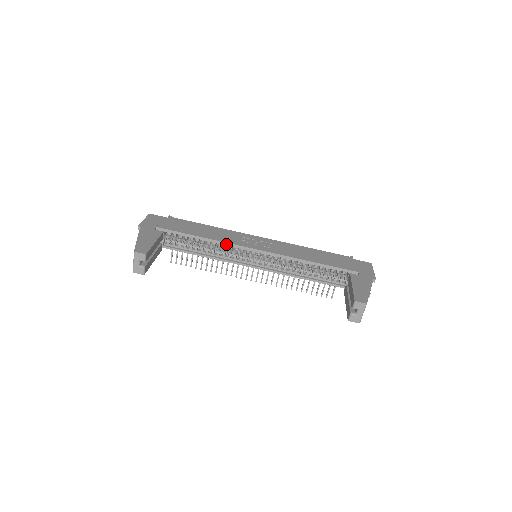
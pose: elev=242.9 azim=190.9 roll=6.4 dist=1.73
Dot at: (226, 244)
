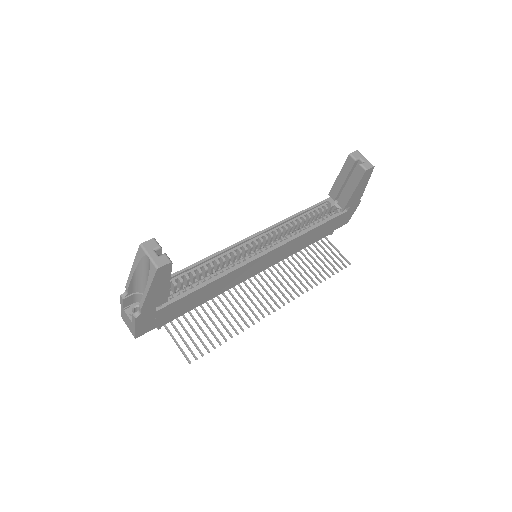
Dot at: (221, 252)
